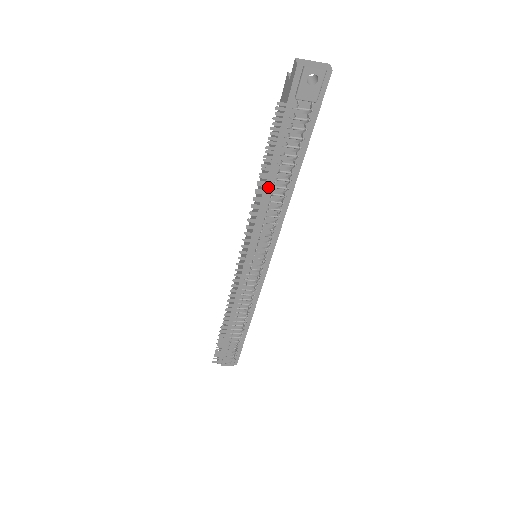
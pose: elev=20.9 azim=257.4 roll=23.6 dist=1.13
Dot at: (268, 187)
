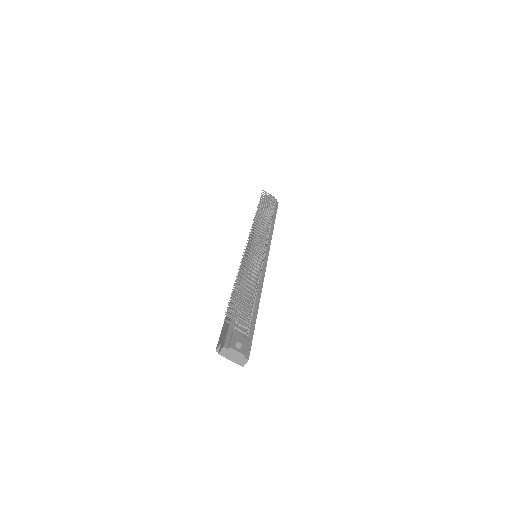
Dot at: (260, 220)
